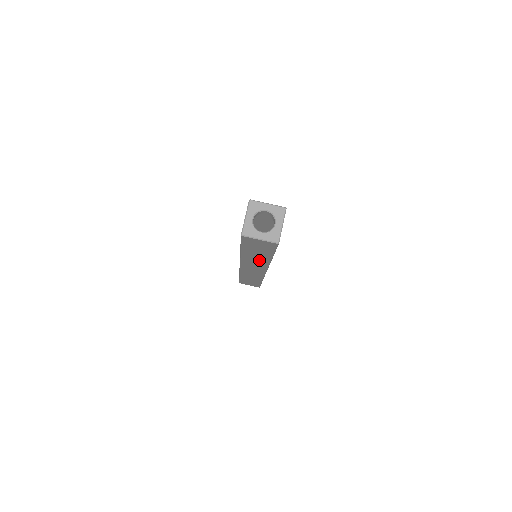
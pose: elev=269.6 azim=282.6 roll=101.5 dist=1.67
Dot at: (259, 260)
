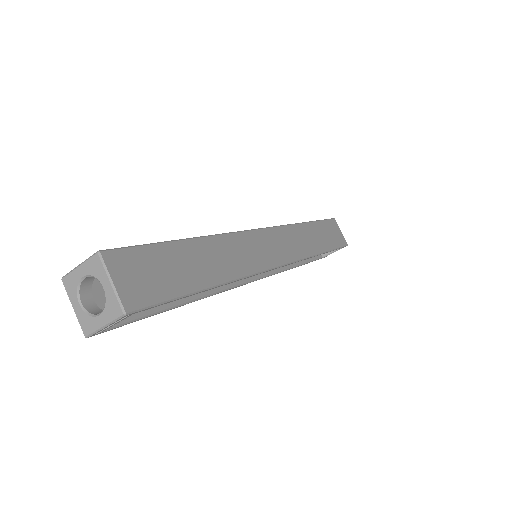
Dot at: occluded
